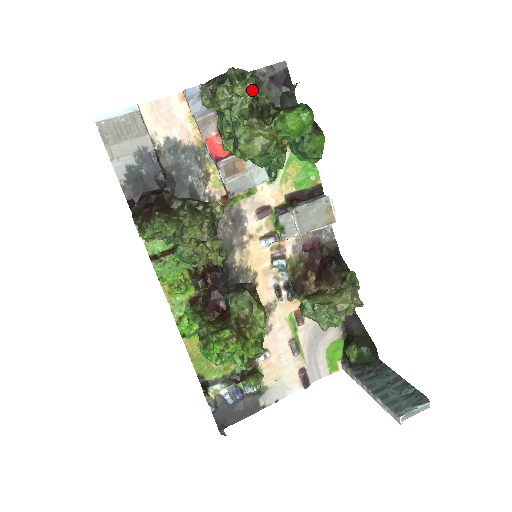
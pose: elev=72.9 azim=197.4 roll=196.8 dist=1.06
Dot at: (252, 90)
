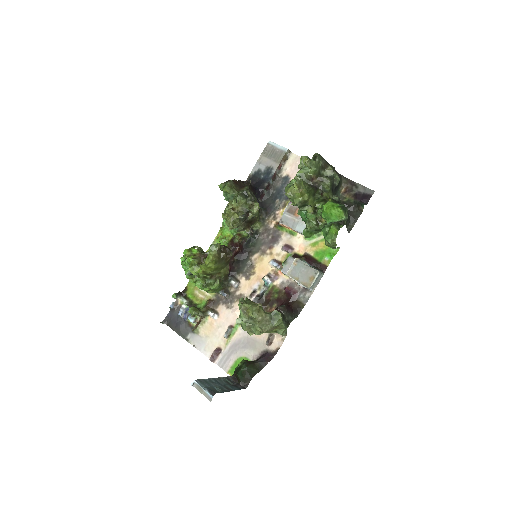
Dot at: (313, 167)
